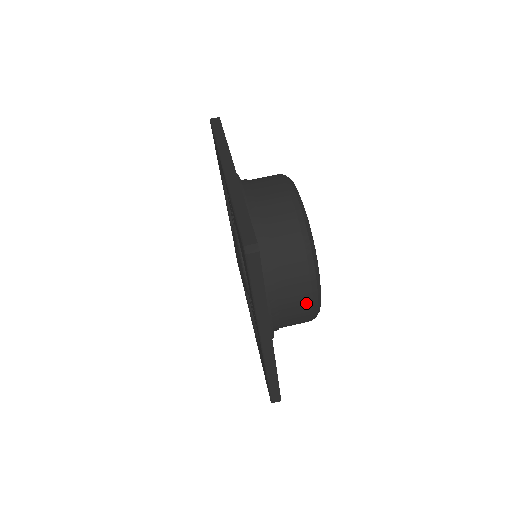
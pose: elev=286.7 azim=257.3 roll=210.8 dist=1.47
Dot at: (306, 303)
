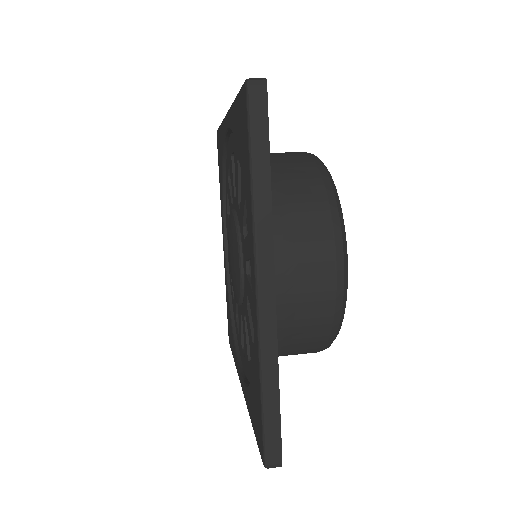
Dot at: (326, 270)
